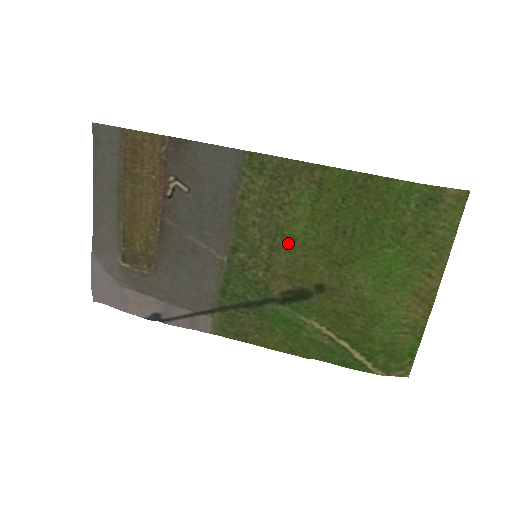
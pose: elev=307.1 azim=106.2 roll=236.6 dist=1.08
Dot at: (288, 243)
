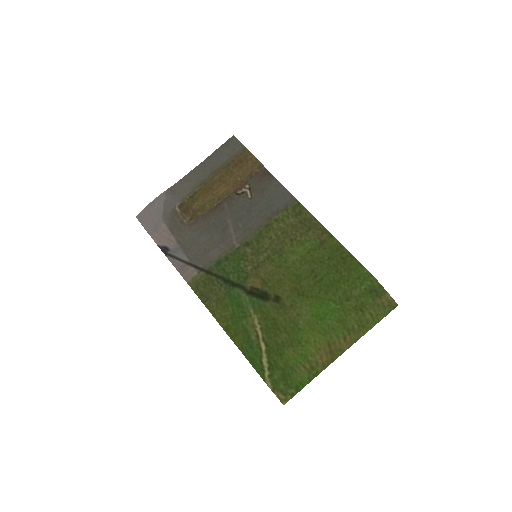
Dot at: (280, 261)
